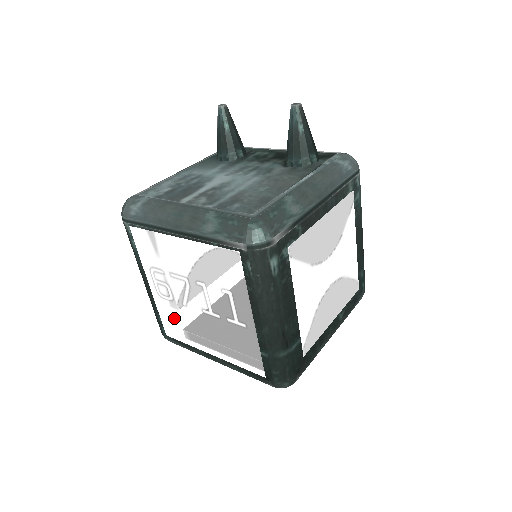
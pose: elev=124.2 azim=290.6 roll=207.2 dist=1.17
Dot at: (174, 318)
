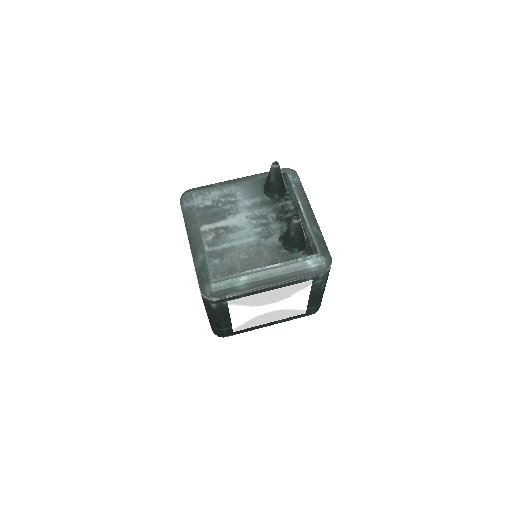
Dot at: occluded
